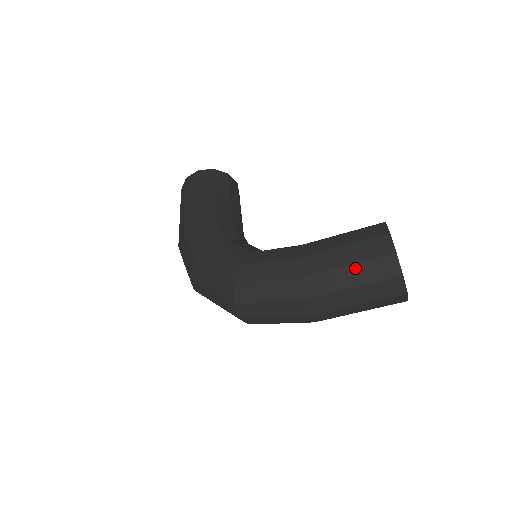
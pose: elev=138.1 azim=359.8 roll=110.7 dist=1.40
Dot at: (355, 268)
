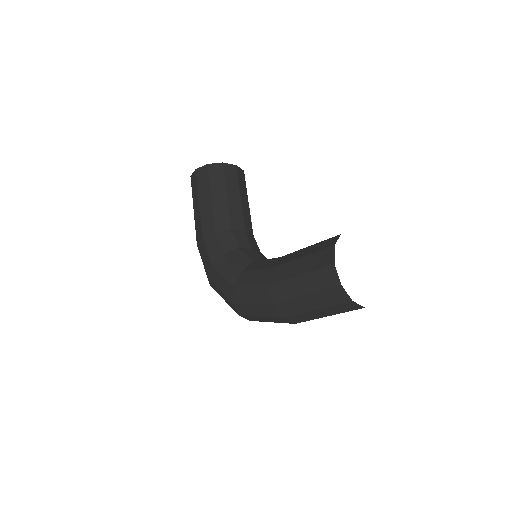
Dot at: (312, 296)
